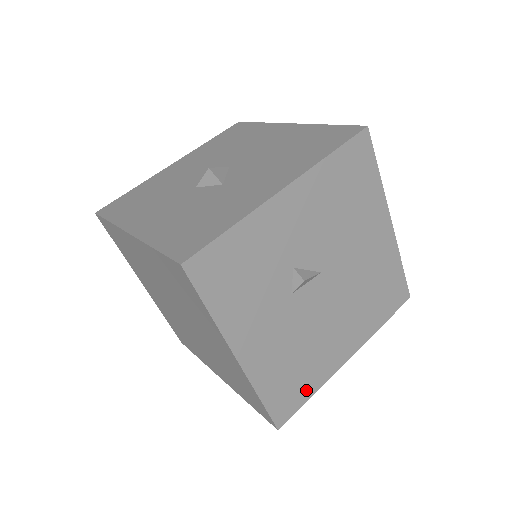
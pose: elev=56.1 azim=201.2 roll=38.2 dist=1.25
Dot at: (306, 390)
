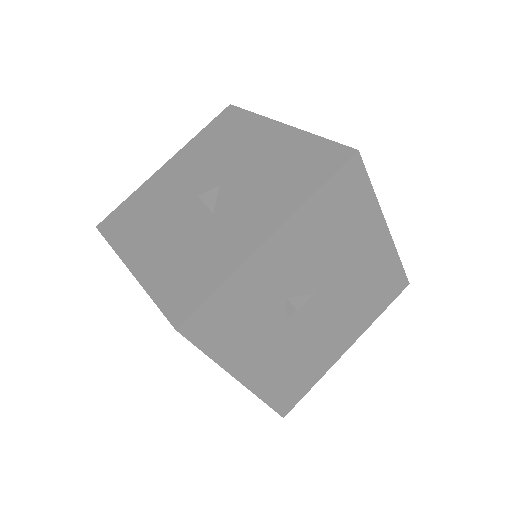
Dot at: (307, 384)
